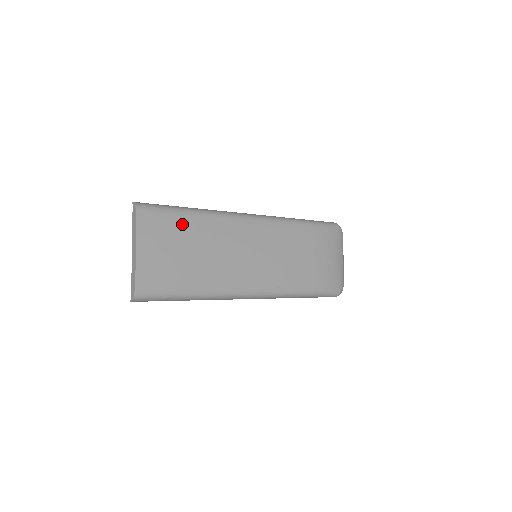
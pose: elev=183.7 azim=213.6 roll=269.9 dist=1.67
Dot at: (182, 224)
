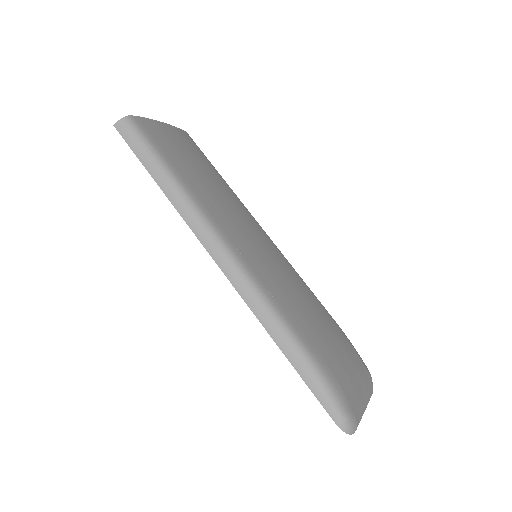
Dot at: (211, 168)
